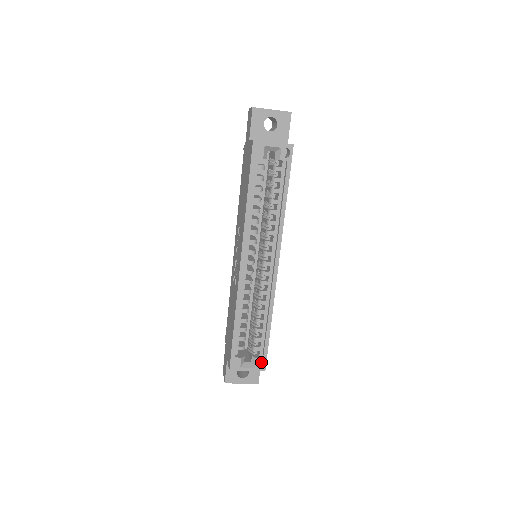
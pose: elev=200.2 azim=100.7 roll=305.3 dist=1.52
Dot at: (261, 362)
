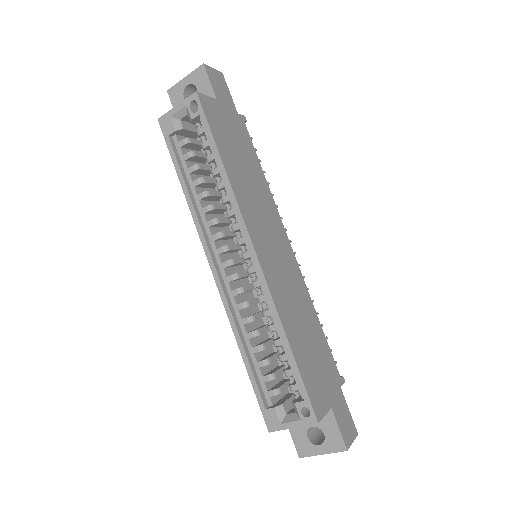
Dot at: occluded
